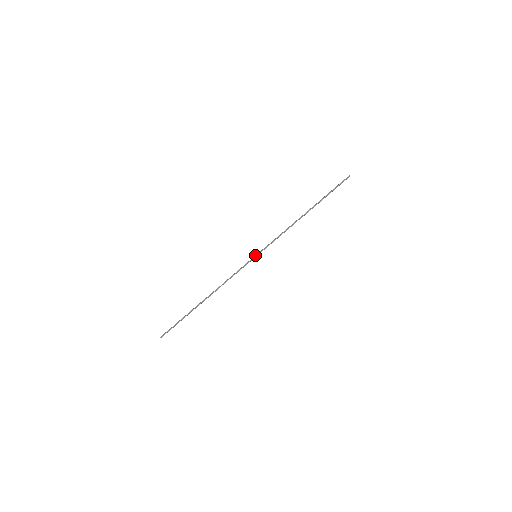
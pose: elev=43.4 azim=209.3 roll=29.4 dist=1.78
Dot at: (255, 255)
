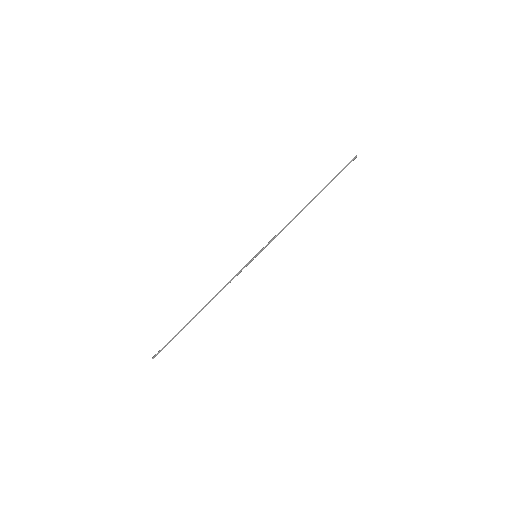
Dot at: (255, 255)
